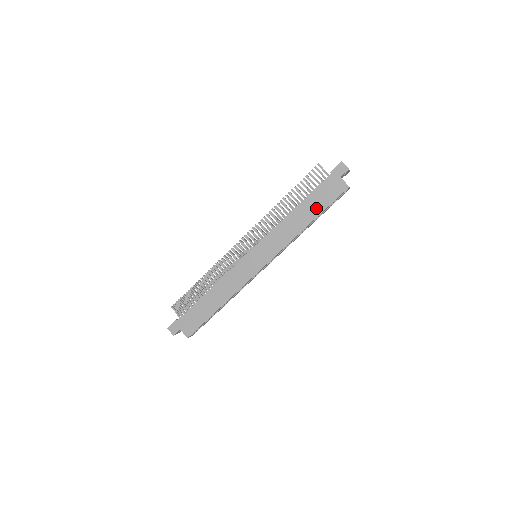
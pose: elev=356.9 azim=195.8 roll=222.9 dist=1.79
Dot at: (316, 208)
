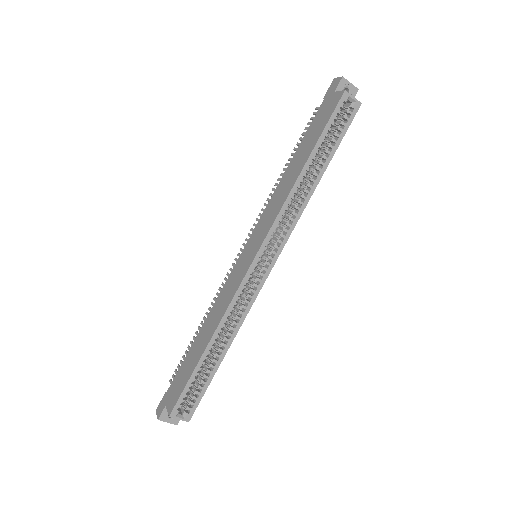
Dot at: (310, 144)
